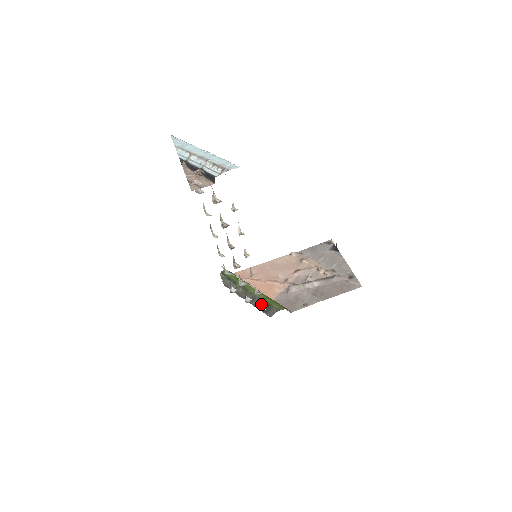
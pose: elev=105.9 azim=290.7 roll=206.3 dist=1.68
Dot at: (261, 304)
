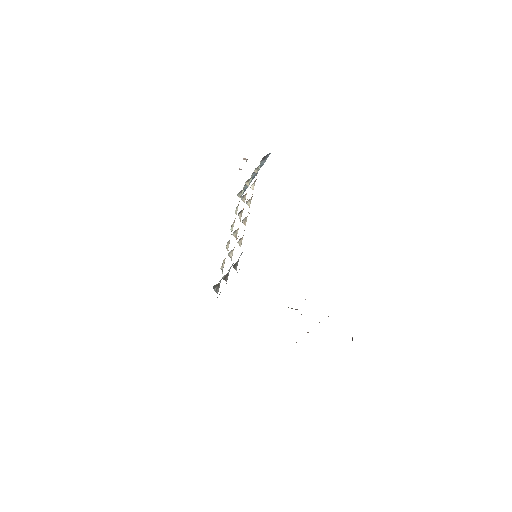
Dot at: occluded
